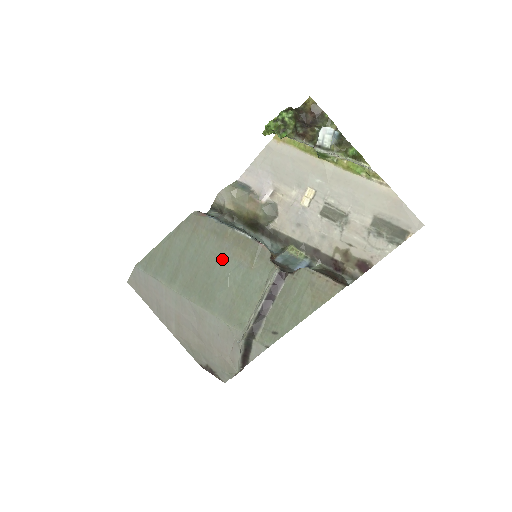
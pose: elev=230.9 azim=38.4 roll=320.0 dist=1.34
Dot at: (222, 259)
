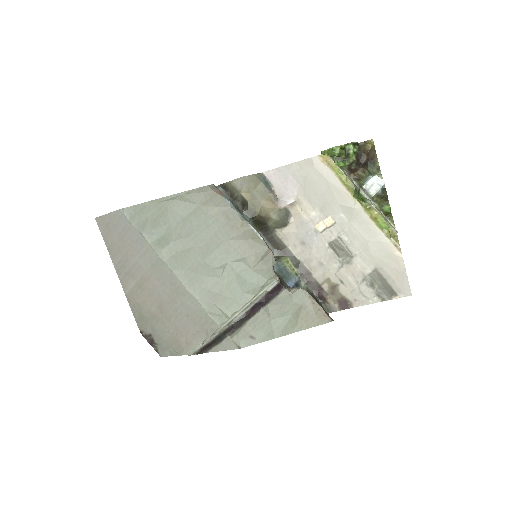
Dot at: (225, 246)
